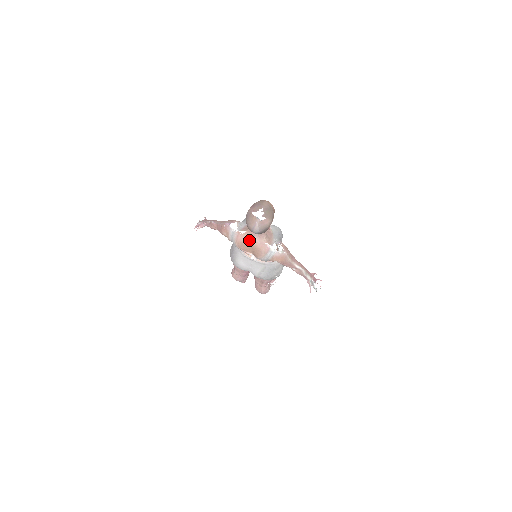
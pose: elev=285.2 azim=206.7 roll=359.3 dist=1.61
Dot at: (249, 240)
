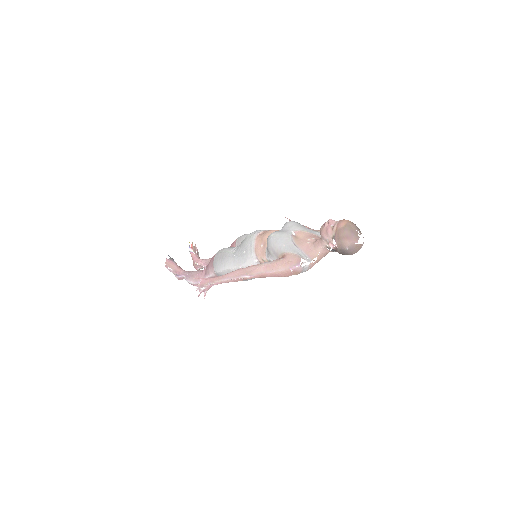
Dot at: occluded
